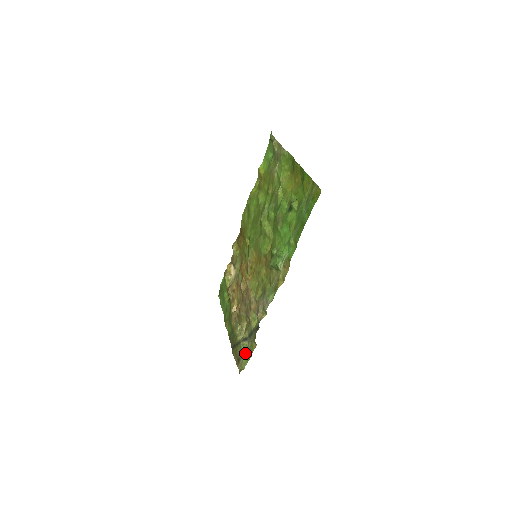
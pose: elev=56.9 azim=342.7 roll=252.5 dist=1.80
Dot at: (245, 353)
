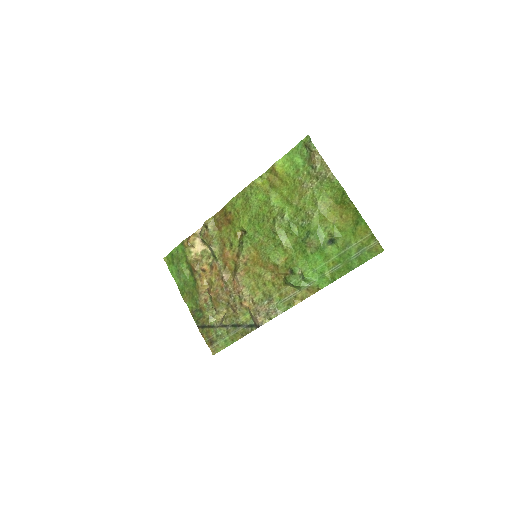
Dot at: (223, 339)
